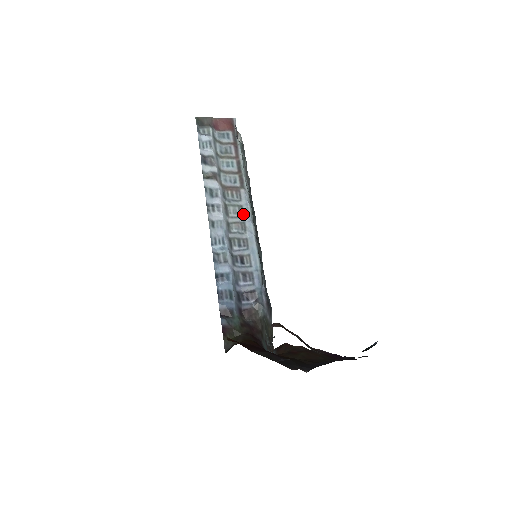
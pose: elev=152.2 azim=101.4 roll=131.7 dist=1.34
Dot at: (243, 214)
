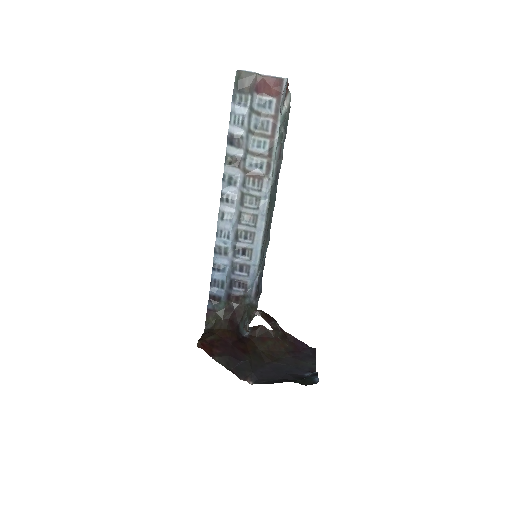
Dot at: (258, 207)
